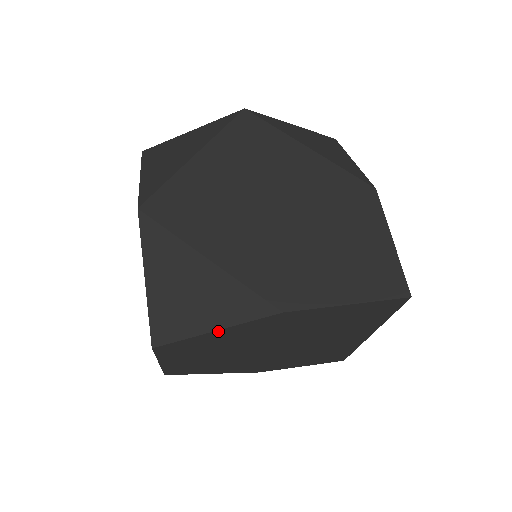
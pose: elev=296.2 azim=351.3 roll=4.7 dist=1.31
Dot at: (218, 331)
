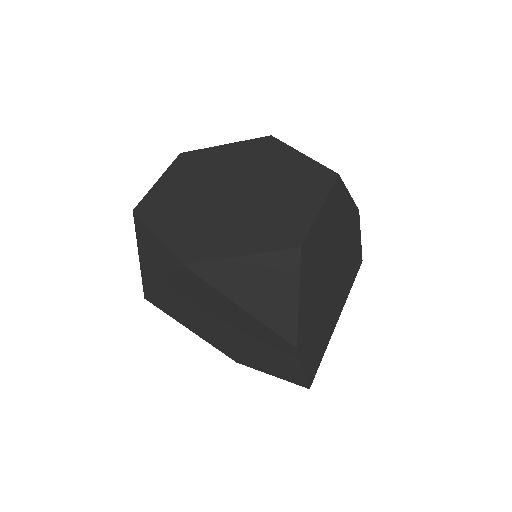
Dot at: (349, 197)
